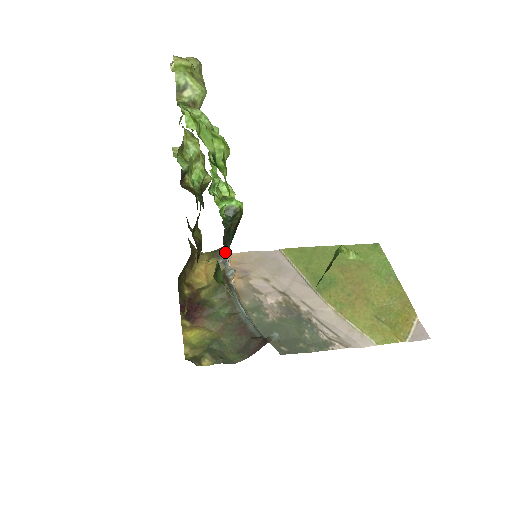
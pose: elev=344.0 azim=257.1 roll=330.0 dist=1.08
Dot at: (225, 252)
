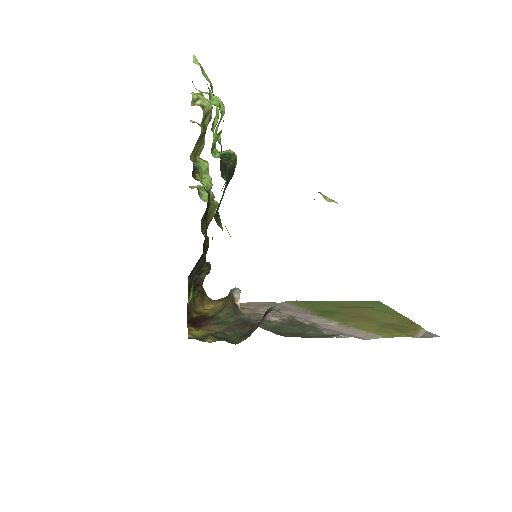
Dot at: occluded
